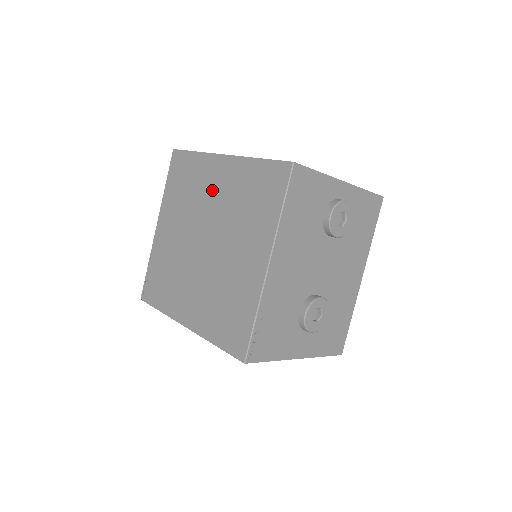
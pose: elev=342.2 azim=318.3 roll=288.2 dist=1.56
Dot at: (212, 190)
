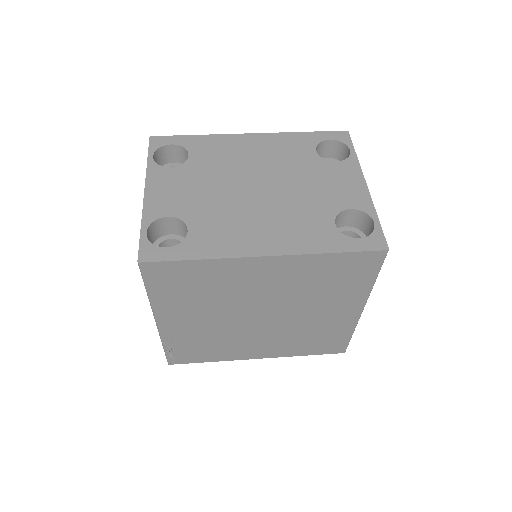
Dot at: (257, 285)
